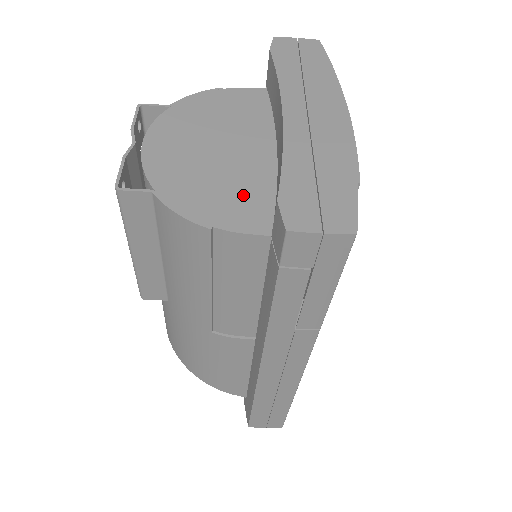
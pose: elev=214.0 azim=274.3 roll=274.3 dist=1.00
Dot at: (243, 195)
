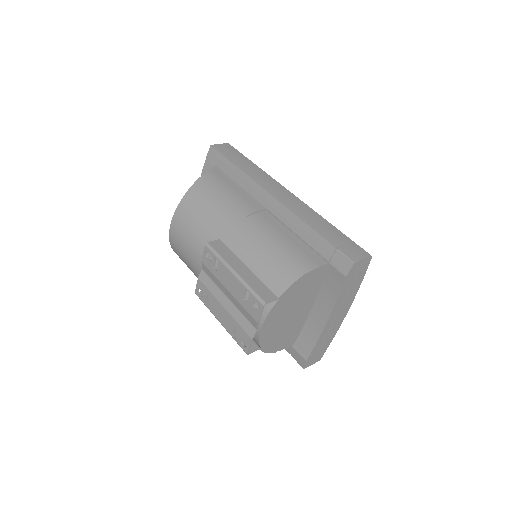
Dot at: (291, 334)
